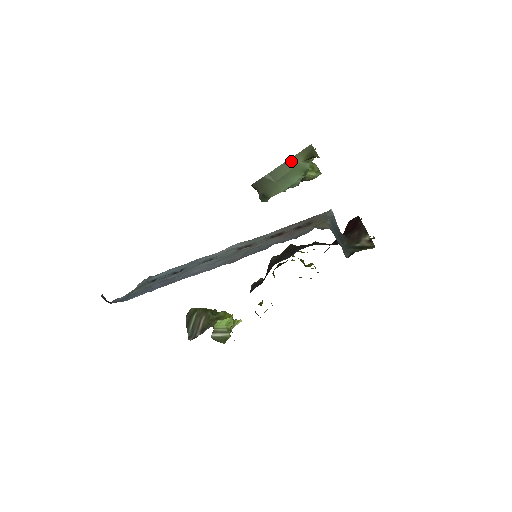
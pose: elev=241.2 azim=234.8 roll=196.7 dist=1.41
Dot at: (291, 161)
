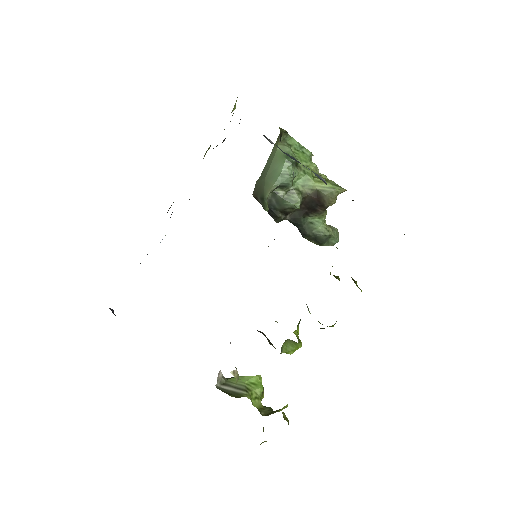
Dot at: (272, 154)
